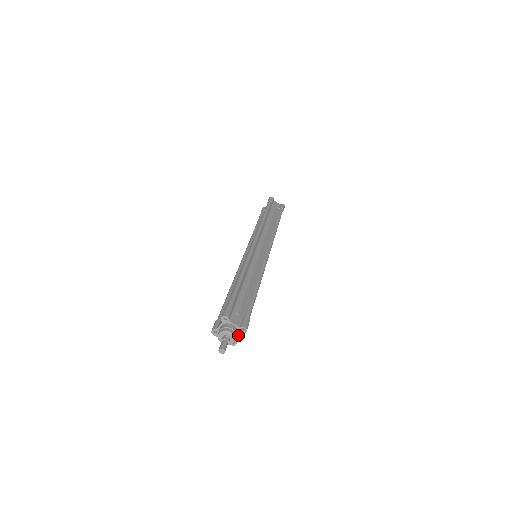
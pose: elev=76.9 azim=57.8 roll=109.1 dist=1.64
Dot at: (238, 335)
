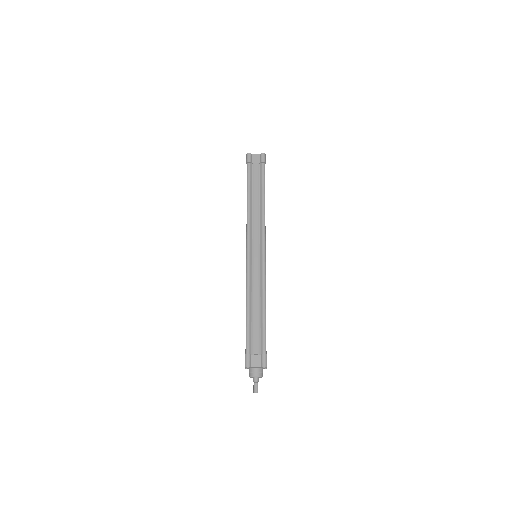
Dot at: (264, 368)
